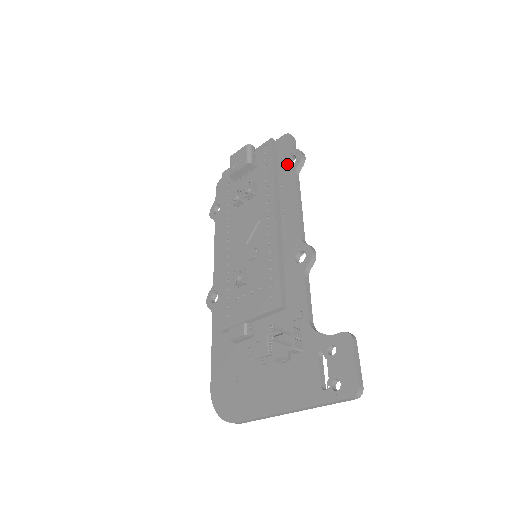
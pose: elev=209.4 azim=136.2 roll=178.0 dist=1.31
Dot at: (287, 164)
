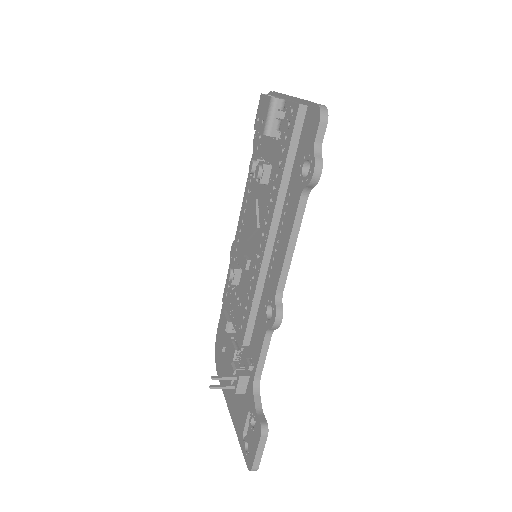
Dot at: (301, 168)
